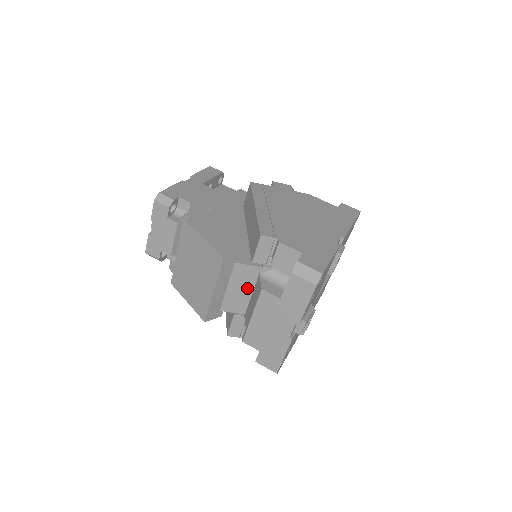
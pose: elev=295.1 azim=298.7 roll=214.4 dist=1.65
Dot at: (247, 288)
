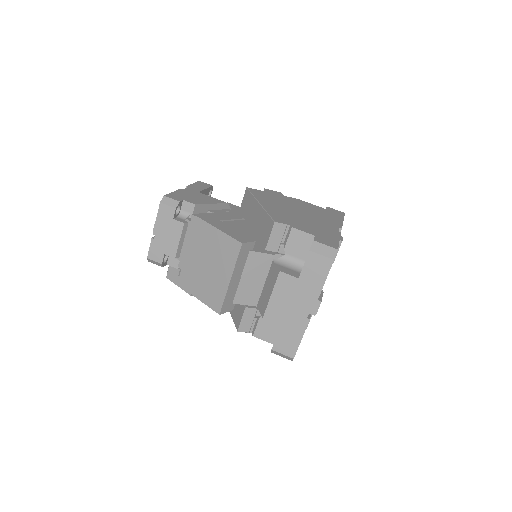
Dot at: (259, 278)
